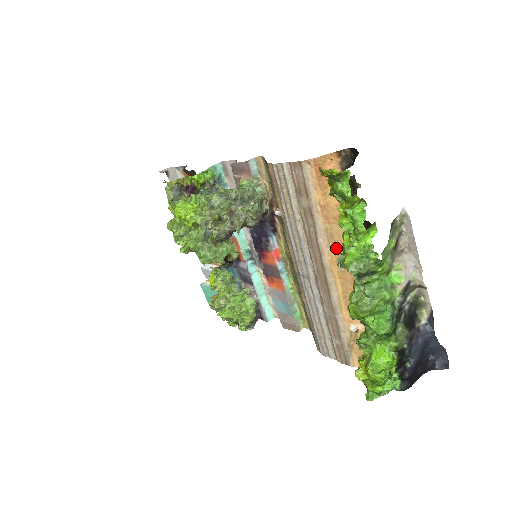
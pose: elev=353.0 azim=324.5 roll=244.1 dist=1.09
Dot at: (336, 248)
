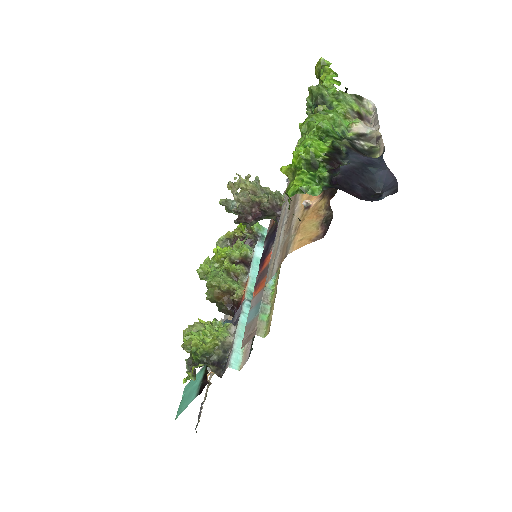
Dot at: occluded
